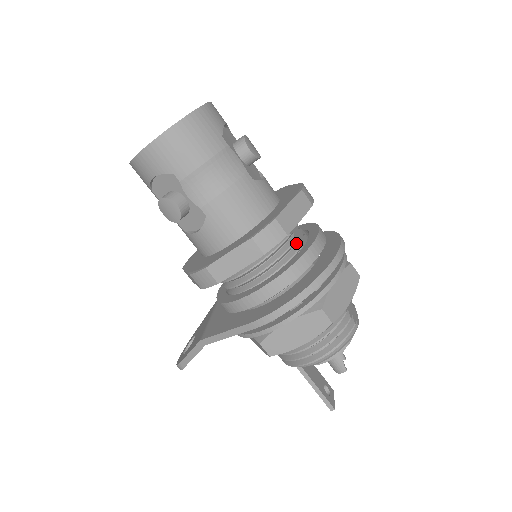
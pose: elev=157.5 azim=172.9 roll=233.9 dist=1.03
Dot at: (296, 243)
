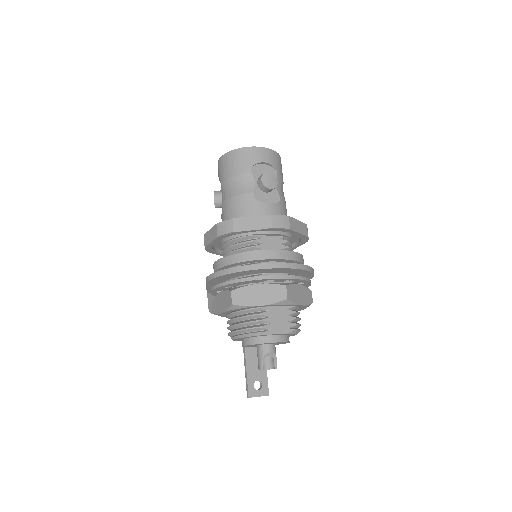
Dot at: occluded
